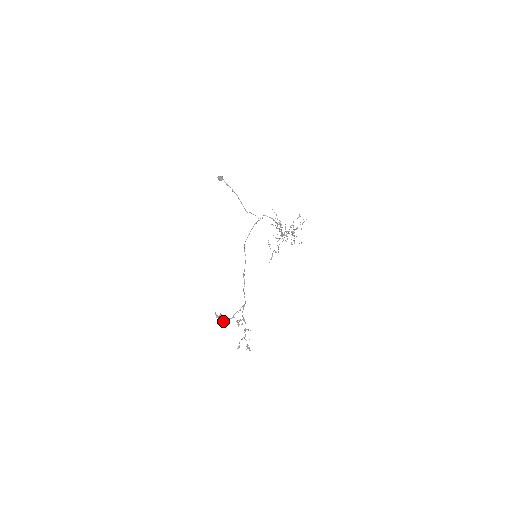
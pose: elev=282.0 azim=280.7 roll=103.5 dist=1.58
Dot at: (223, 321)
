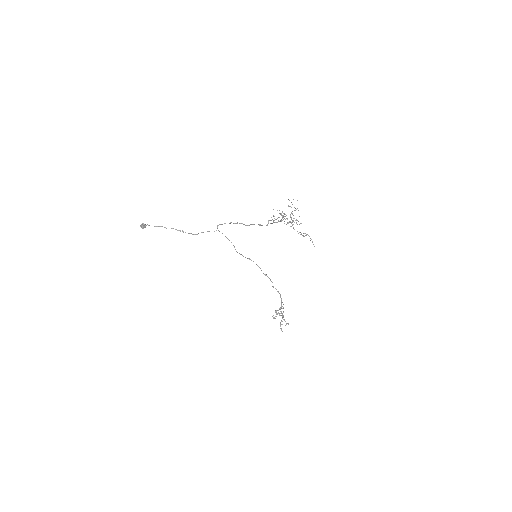
Dot at: occluded
